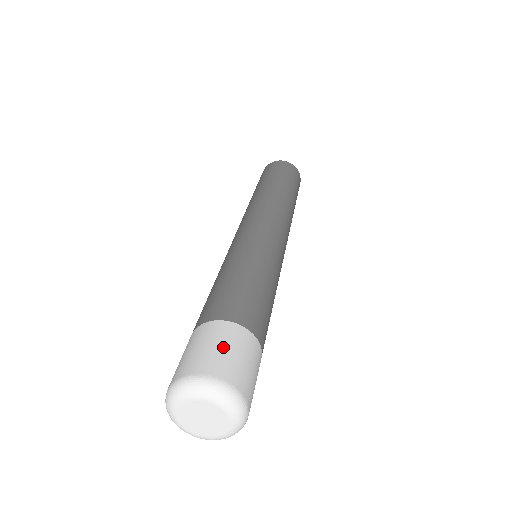
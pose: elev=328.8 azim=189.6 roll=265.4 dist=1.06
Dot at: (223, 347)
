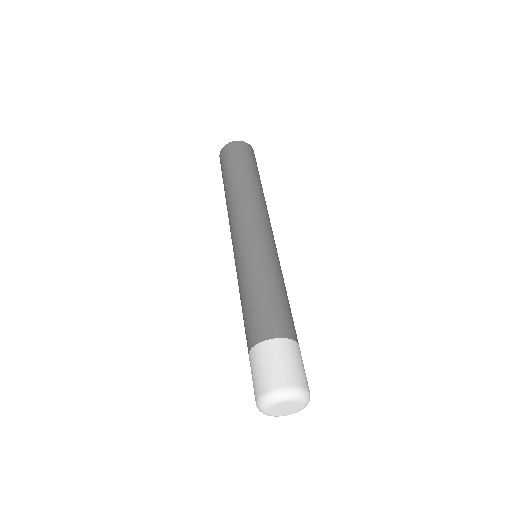
Dot at: (302, 364)
